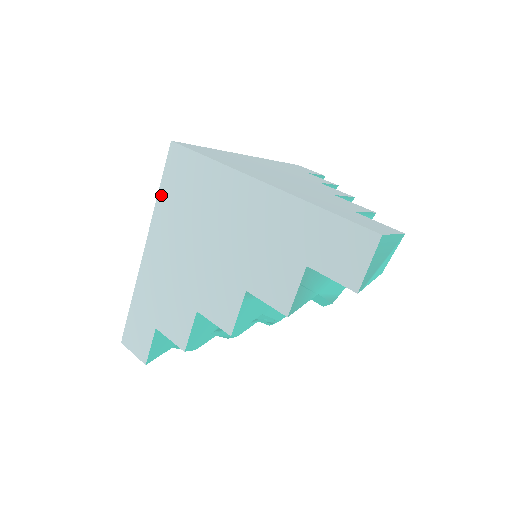
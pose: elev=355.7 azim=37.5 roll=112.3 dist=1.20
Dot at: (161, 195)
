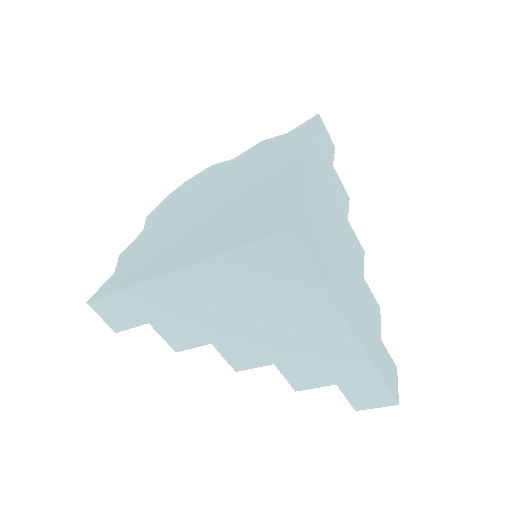
Dot at: (235, 254)
